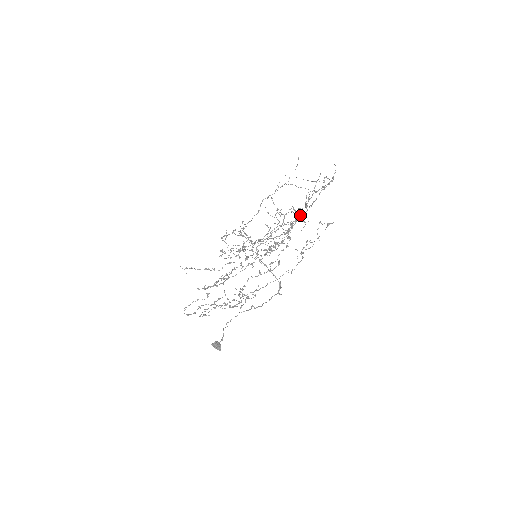
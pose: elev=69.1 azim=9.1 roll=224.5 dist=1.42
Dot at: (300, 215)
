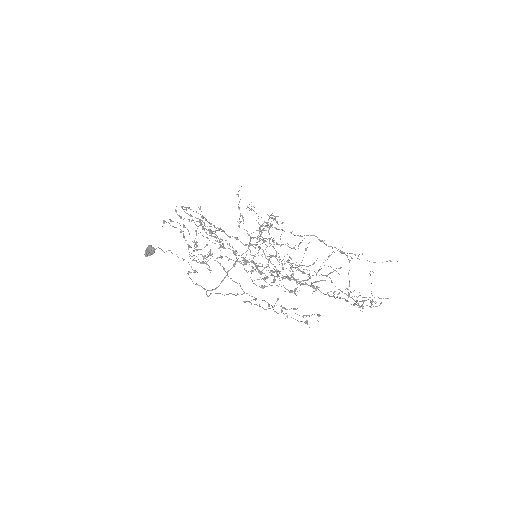
Dot at: occluded
